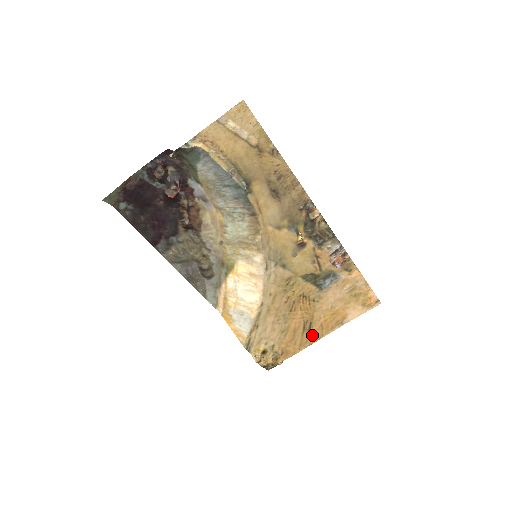
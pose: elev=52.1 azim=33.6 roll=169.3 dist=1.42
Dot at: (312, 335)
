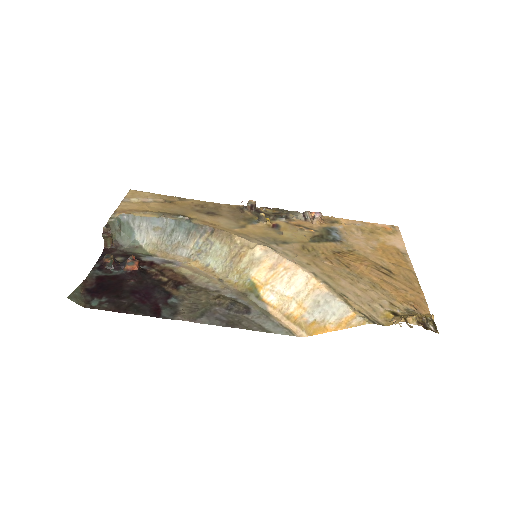
Dot at: (403, 276)
